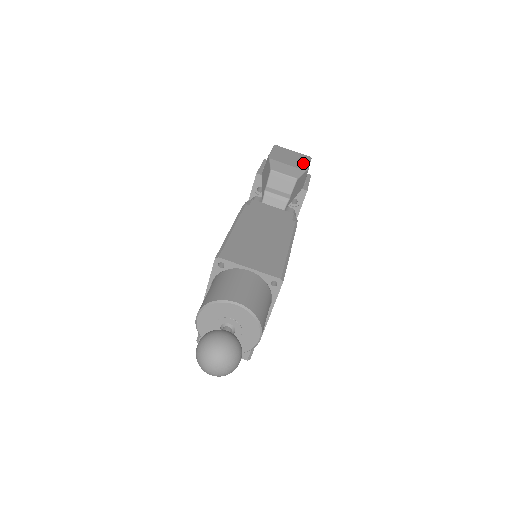
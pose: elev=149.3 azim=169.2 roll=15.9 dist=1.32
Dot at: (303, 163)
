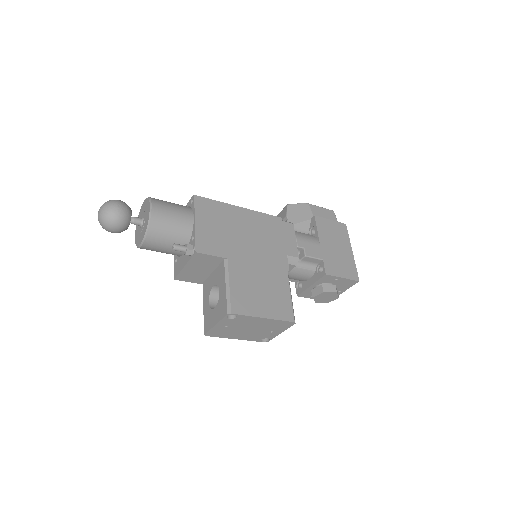
Dot at: occluded
